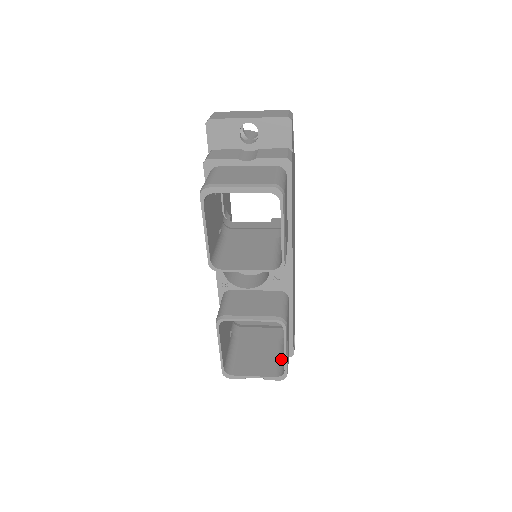
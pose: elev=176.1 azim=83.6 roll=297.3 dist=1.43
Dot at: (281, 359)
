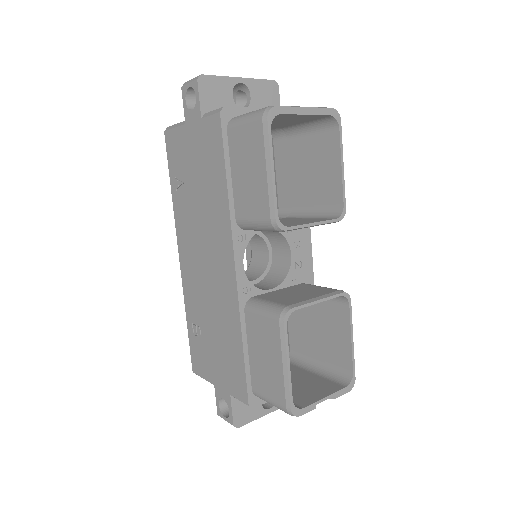
Dot at: (327, 374)
